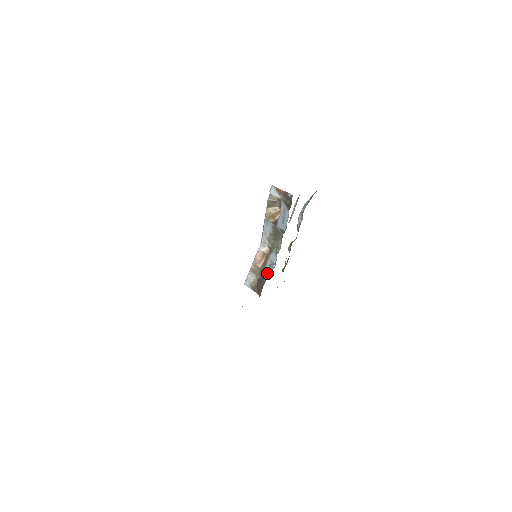
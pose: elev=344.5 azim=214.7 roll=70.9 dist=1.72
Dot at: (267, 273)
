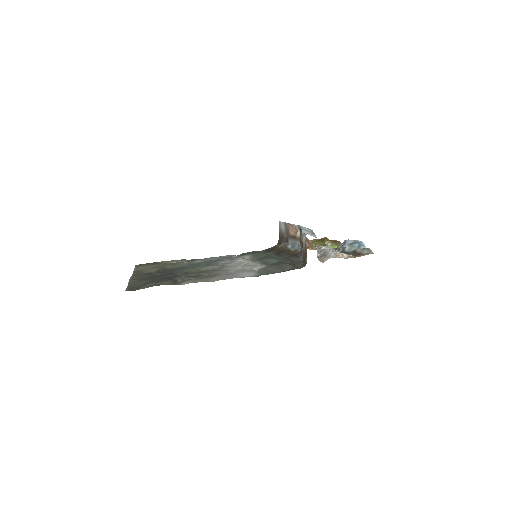
Dot at: (289, 243)
